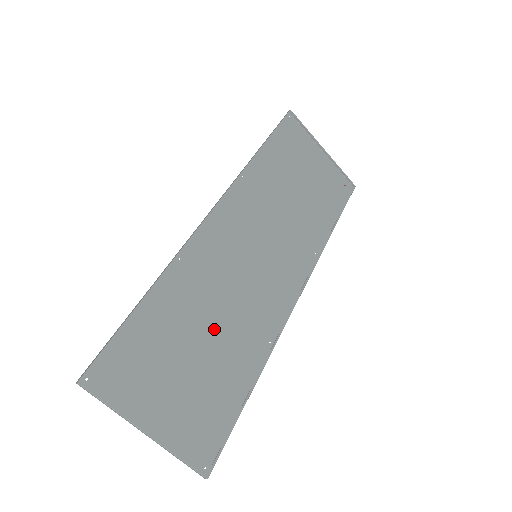
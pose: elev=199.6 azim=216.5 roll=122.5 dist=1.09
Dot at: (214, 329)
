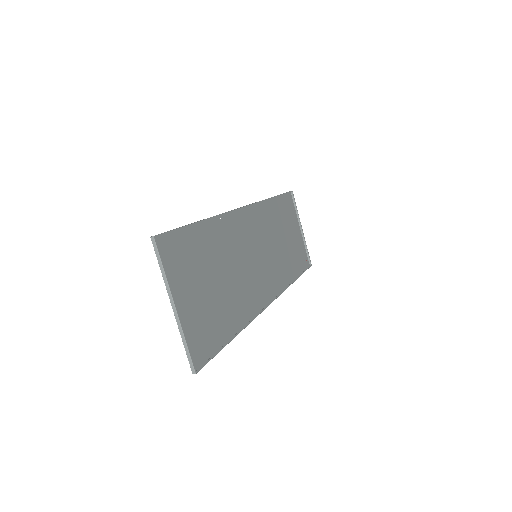
Dot at: (225, 278)
